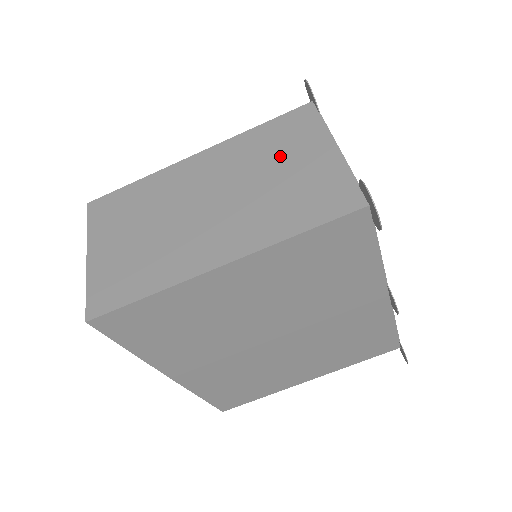
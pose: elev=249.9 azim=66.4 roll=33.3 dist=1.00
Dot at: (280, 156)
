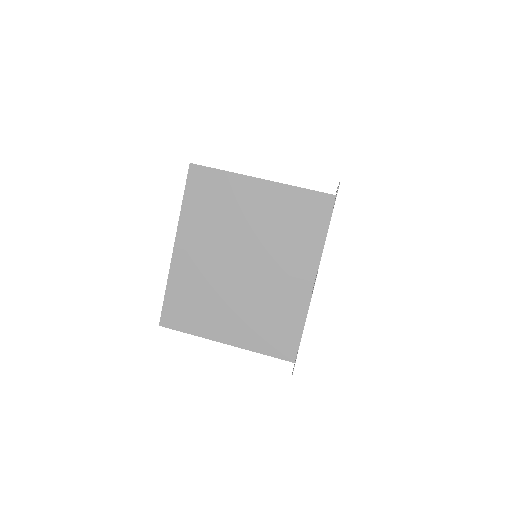
Dot at: occluded
